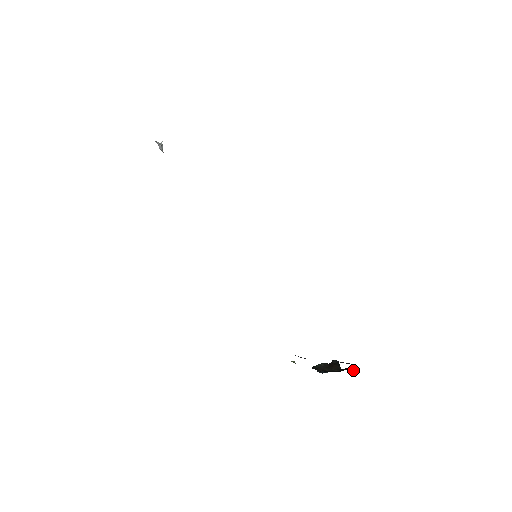
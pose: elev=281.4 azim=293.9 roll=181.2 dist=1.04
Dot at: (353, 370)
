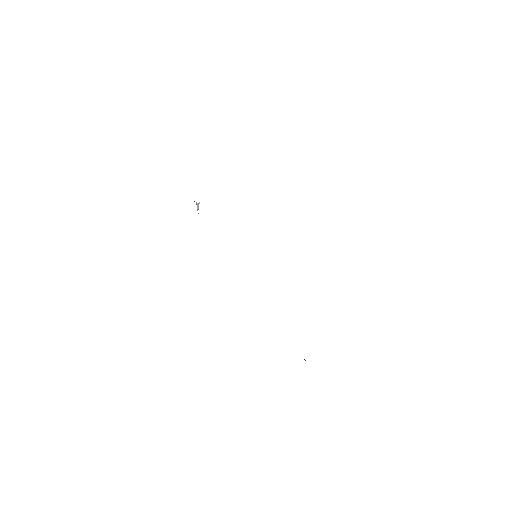
Dot at: occluded
